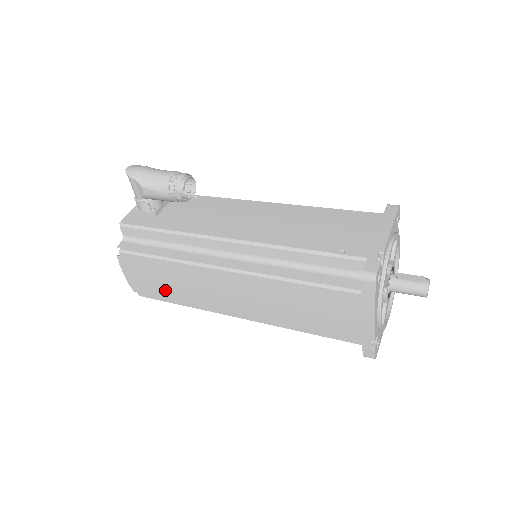
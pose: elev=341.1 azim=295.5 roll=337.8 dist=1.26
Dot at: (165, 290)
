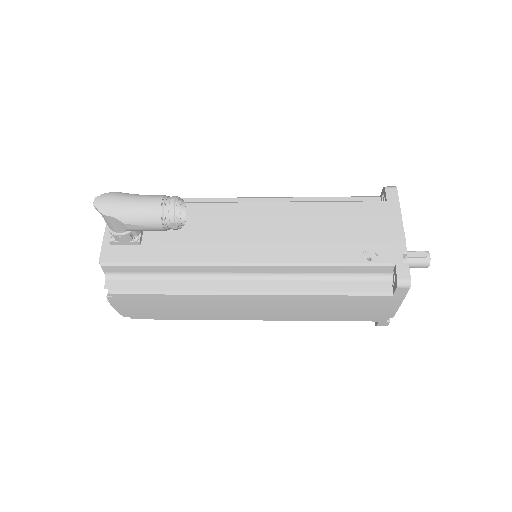
Dot at: (168, 313)
